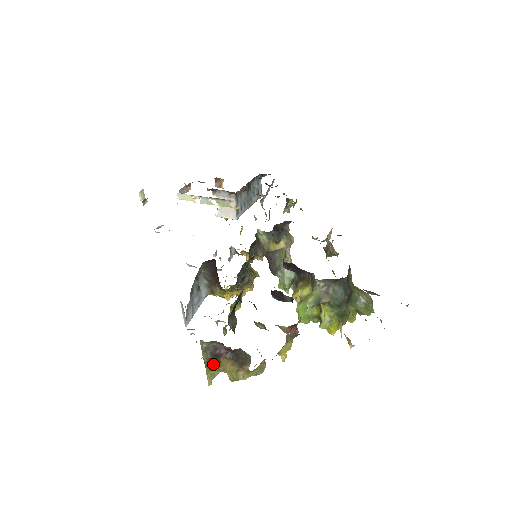
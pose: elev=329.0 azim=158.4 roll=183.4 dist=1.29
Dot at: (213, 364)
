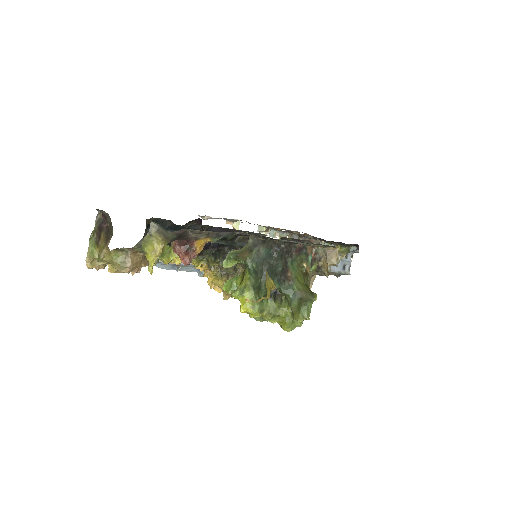
Dot at: (97, 240)
